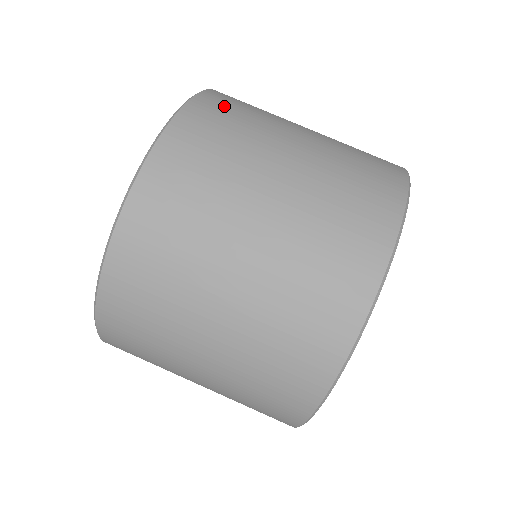
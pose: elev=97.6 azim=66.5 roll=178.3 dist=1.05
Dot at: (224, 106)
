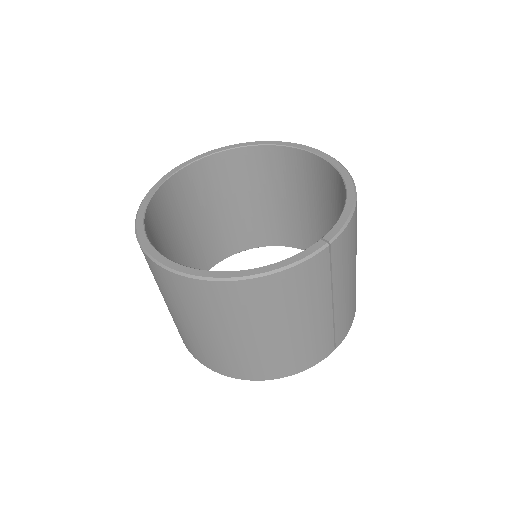
Dot at: (239, 298)
